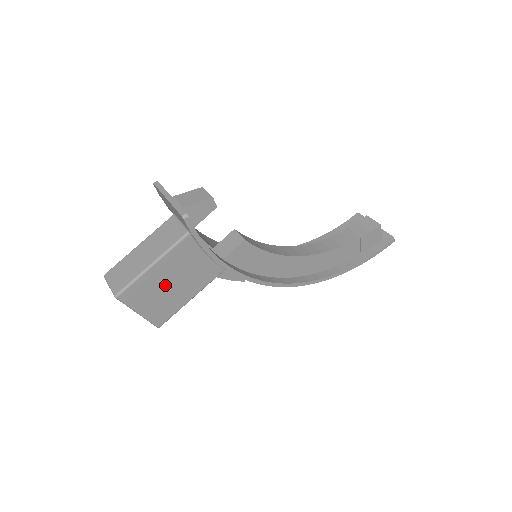
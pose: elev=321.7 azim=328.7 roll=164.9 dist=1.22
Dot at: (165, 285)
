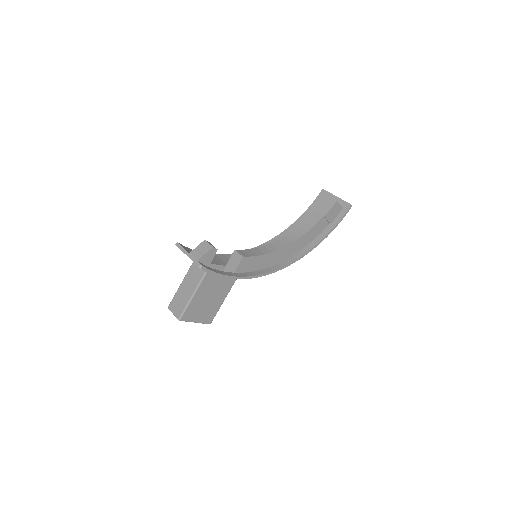
Dot at: (204, 302)
